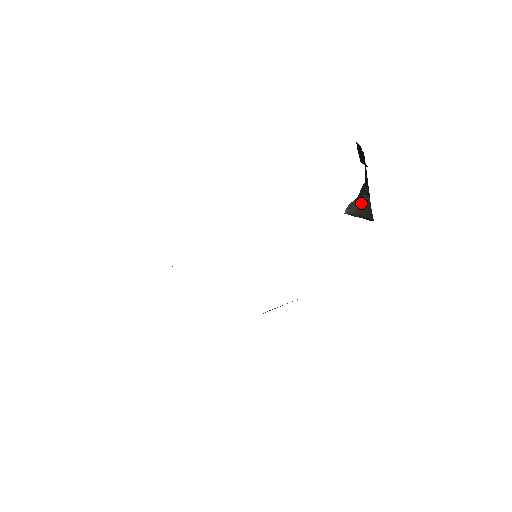
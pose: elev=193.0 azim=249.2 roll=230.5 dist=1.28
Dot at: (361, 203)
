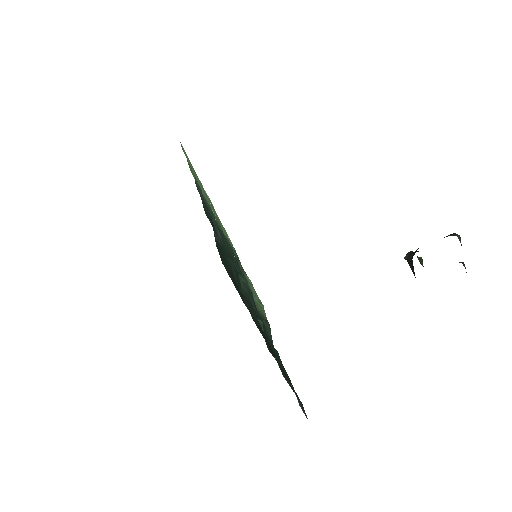
Dot at: (412, 264)
